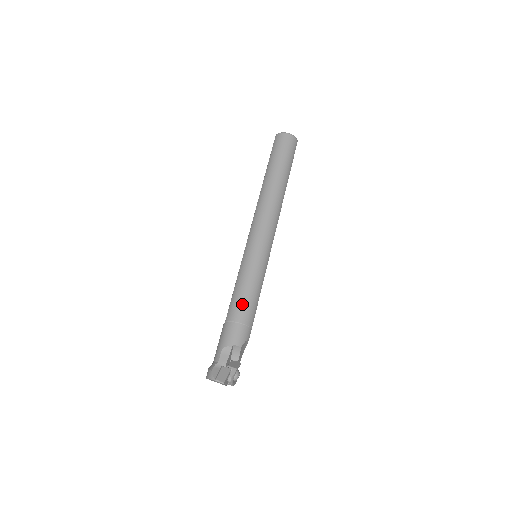
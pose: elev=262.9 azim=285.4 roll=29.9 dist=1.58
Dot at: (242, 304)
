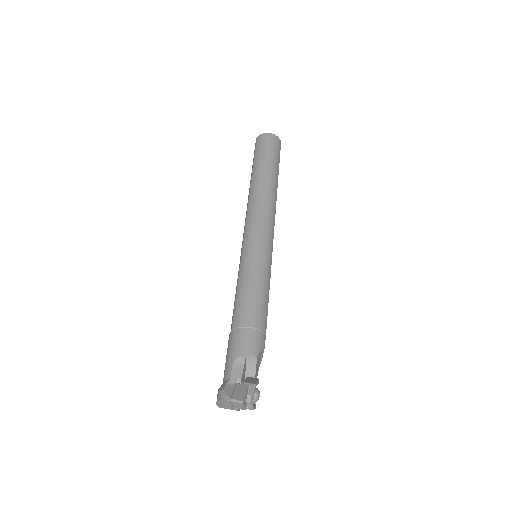
Dot at: (250, 305)
